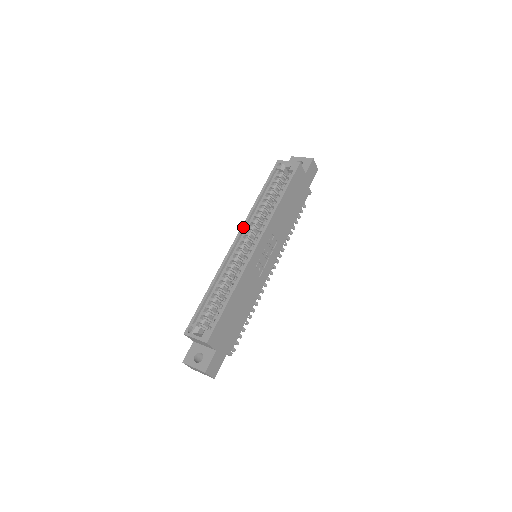
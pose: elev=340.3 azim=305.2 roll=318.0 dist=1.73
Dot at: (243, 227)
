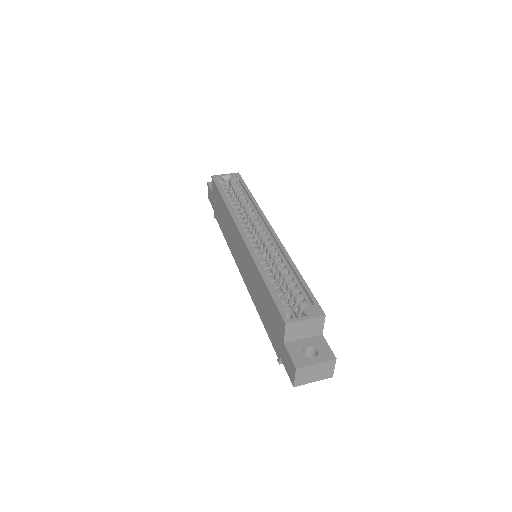
Dot at: (238, 222)
